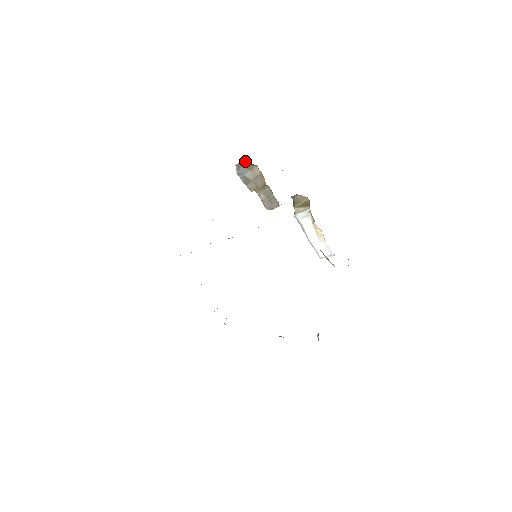
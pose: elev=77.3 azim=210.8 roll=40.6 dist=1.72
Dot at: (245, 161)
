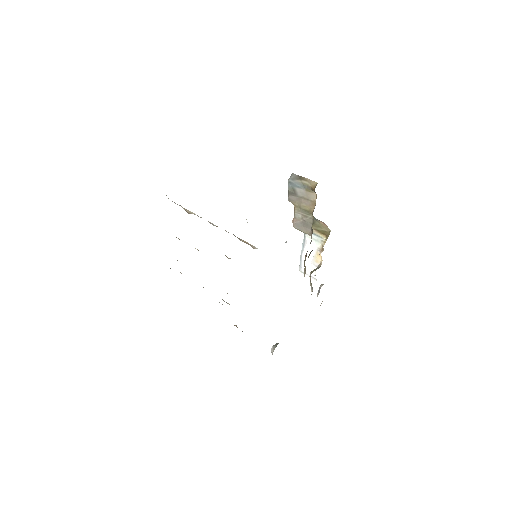
Dot at: (307, 180)
